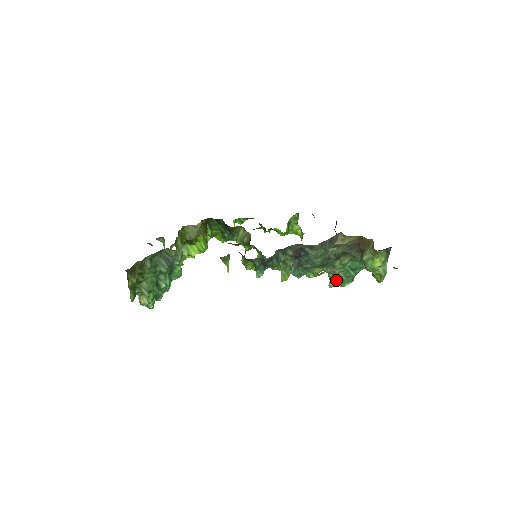
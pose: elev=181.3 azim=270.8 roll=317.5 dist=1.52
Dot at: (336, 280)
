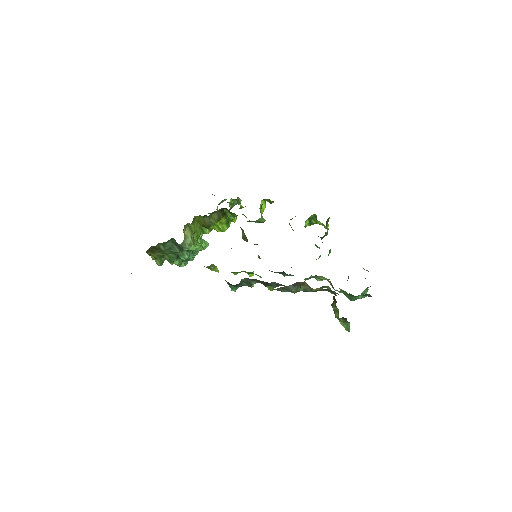
Dot at: occluded
